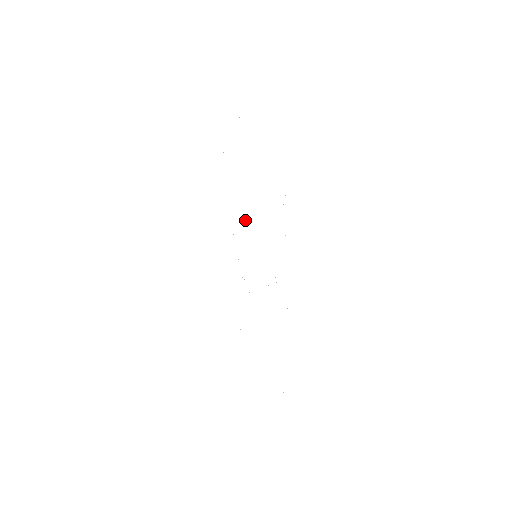
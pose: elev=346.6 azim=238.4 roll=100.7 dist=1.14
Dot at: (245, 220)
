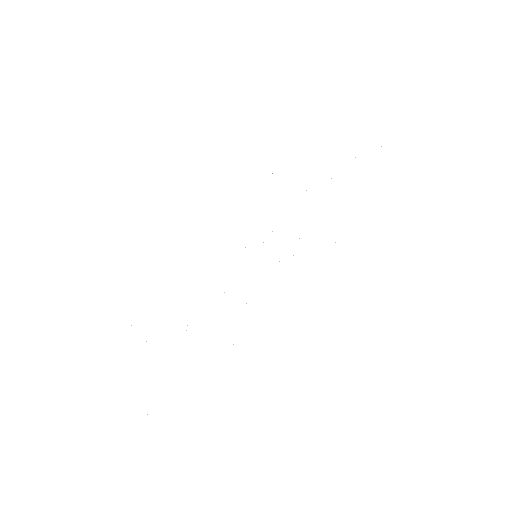
Dot at: occluded
